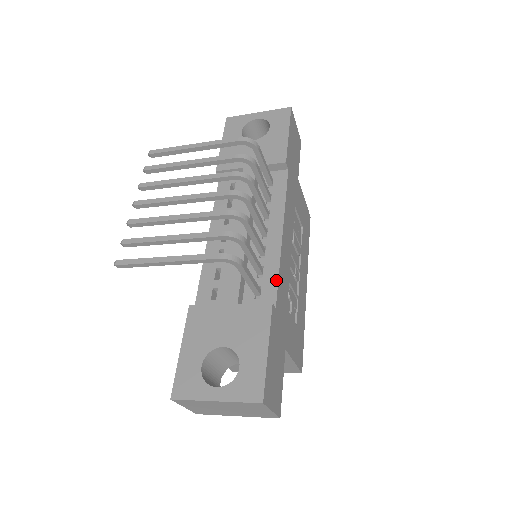
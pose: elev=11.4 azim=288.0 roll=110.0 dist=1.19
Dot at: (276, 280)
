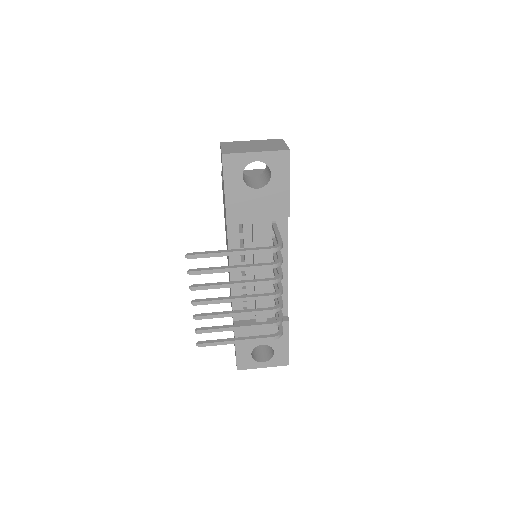
Dot at: (287, 300)
